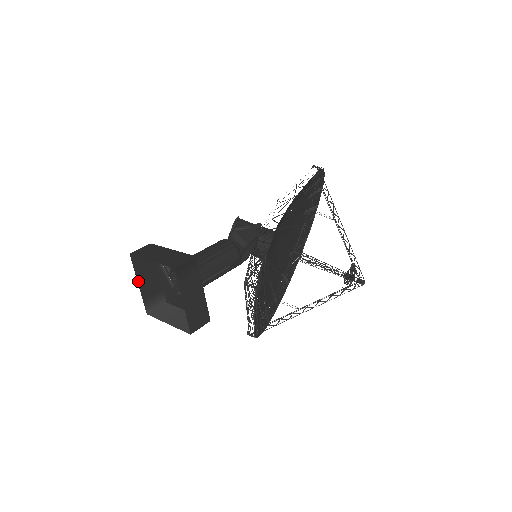
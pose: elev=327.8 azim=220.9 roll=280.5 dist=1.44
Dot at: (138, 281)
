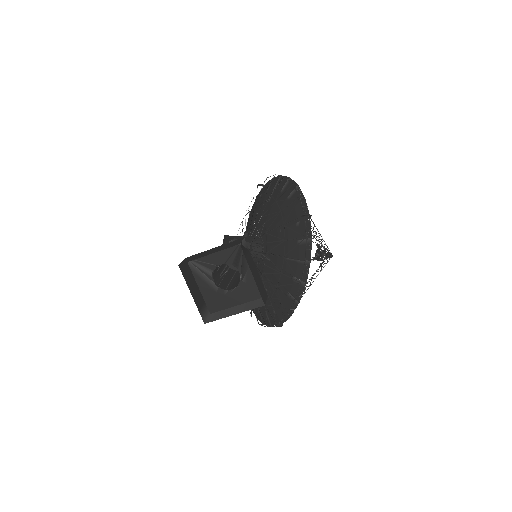
Dot at: (190, 292)
